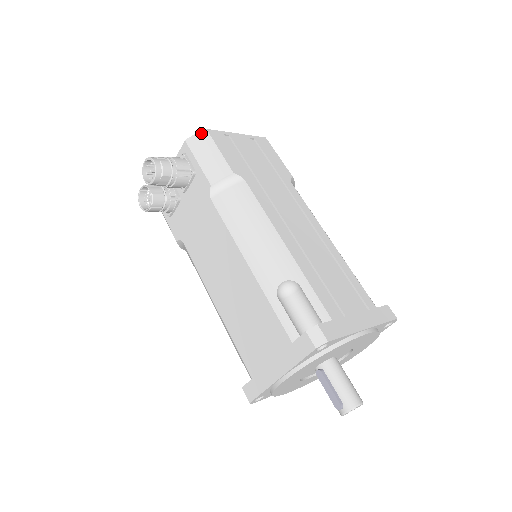
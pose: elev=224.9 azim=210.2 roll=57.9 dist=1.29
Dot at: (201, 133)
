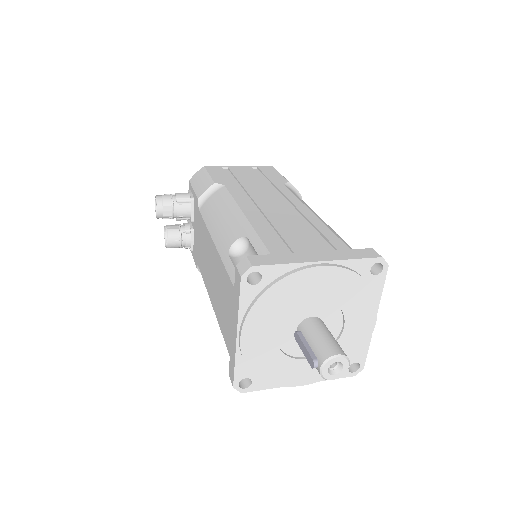
Dot at: (200, 170)
